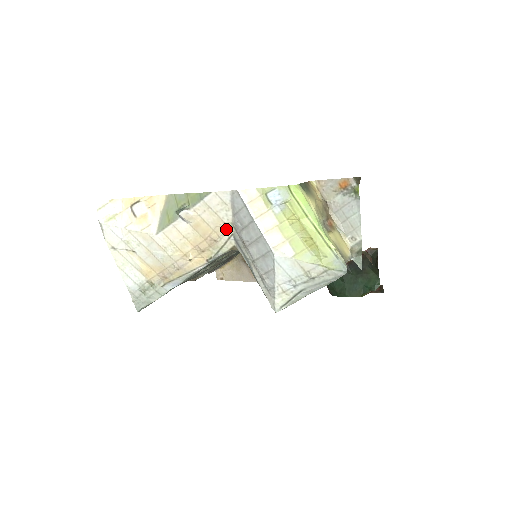
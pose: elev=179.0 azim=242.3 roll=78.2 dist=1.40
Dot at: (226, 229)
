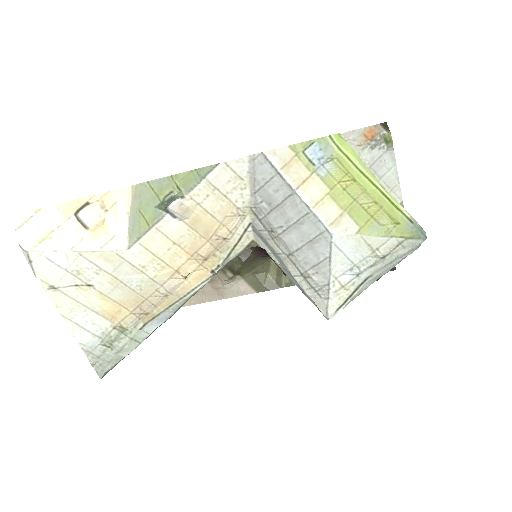
Dot at: (240, 218)
